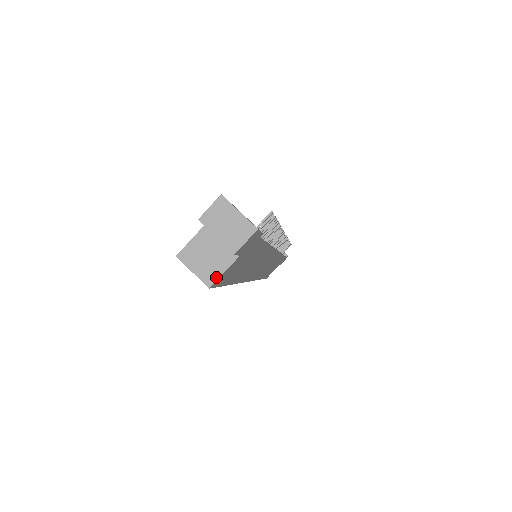
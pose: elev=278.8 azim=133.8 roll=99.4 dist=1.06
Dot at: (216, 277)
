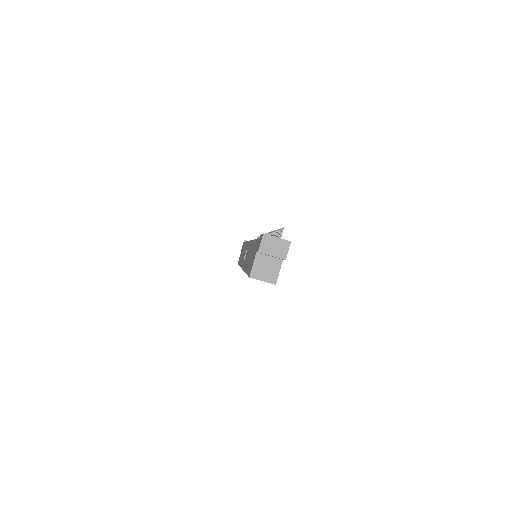
Dot at: (276, 277)
